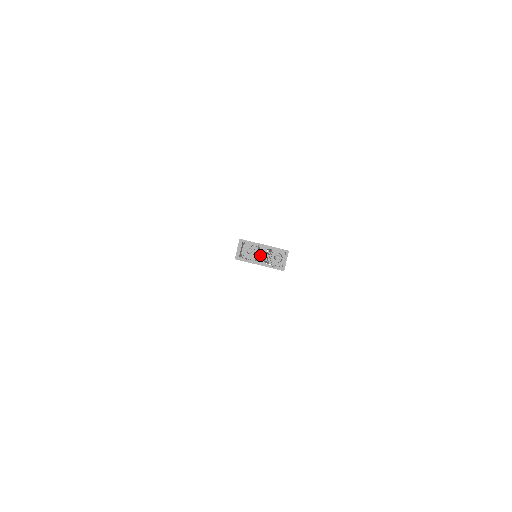
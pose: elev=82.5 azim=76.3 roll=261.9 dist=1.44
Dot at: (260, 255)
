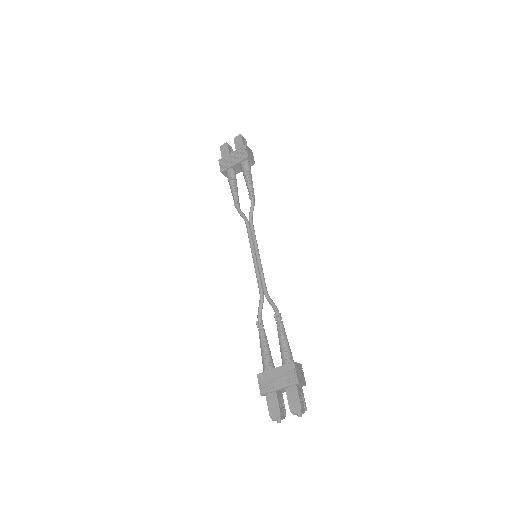
Dot at: (282, 391)
